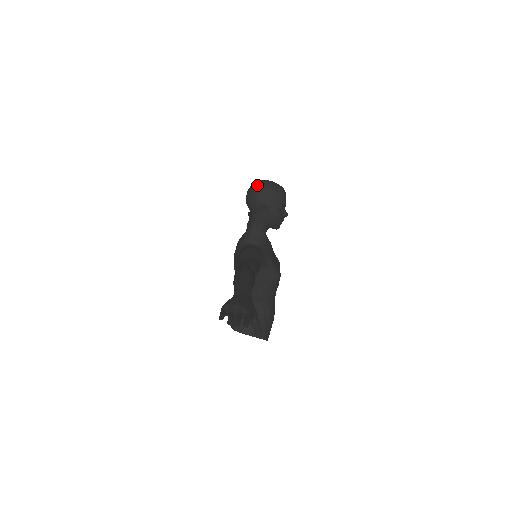
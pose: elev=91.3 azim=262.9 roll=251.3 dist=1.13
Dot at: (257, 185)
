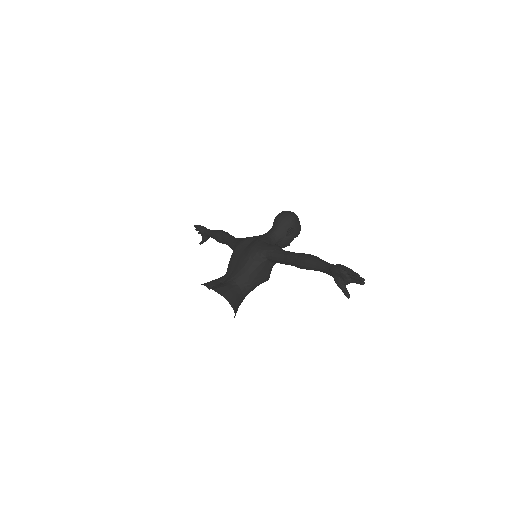
Dot at: occluded
